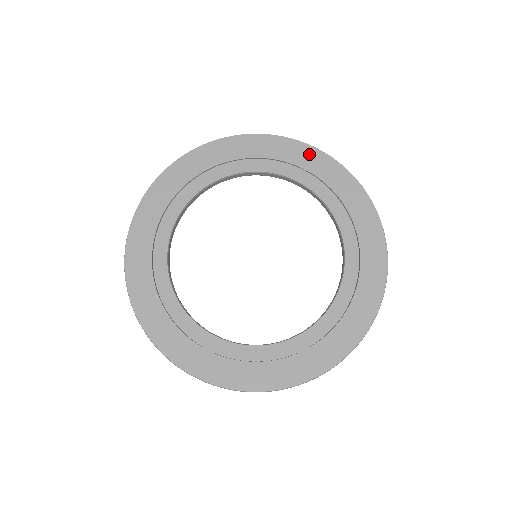
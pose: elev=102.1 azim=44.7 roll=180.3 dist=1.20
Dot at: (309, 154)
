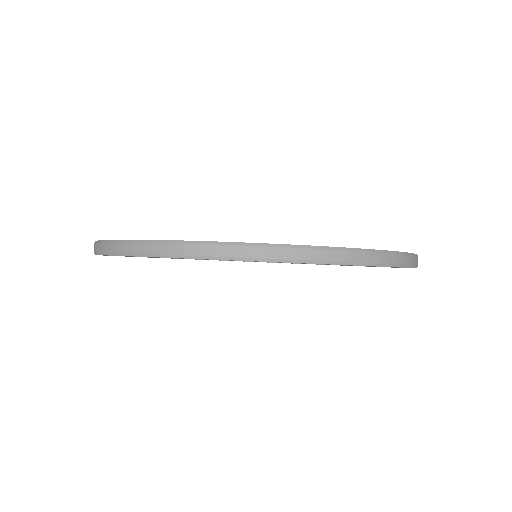
Dot at: occluded
